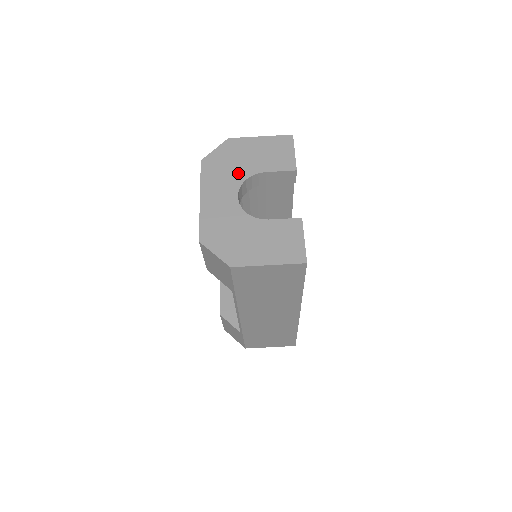
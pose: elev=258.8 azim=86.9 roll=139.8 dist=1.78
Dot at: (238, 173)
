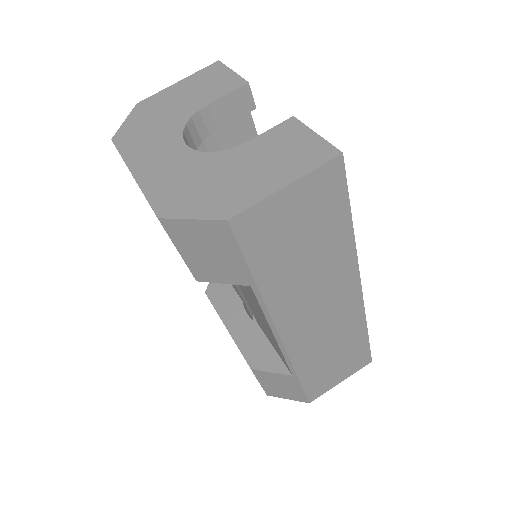
Dot at: (171, 124)
